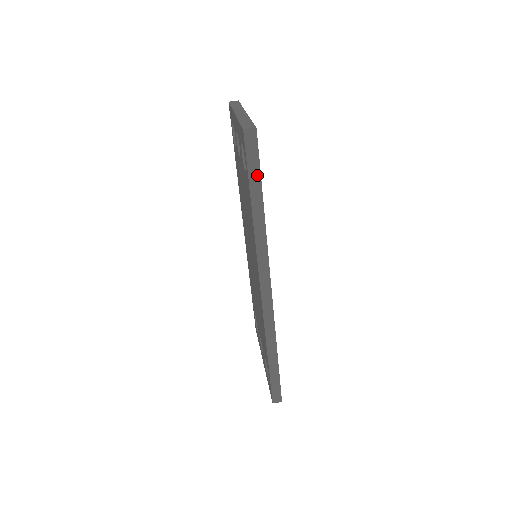
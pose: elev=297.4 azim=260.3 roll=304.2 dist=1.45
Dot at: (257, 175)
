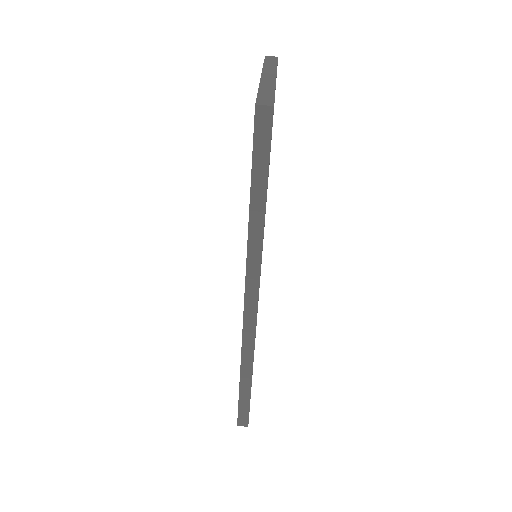
Dot at: (264, 169)
